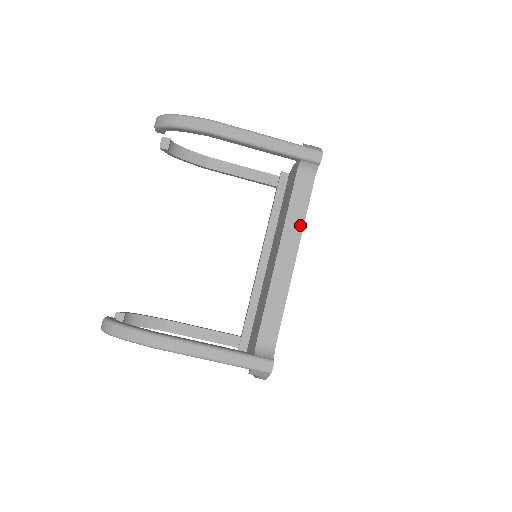
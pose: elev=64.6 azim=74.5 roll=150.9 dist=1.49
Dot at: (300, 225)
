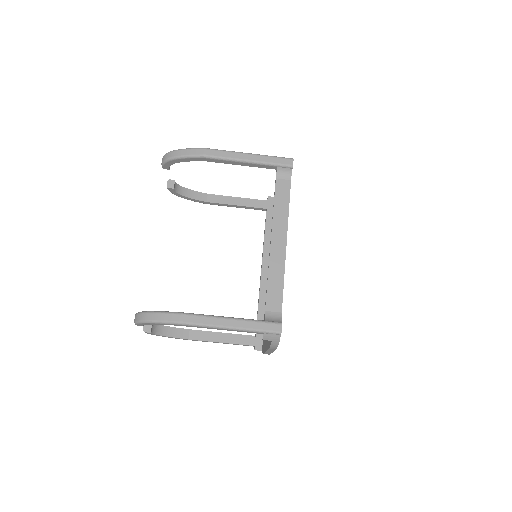
Dot at: (285, 216)
